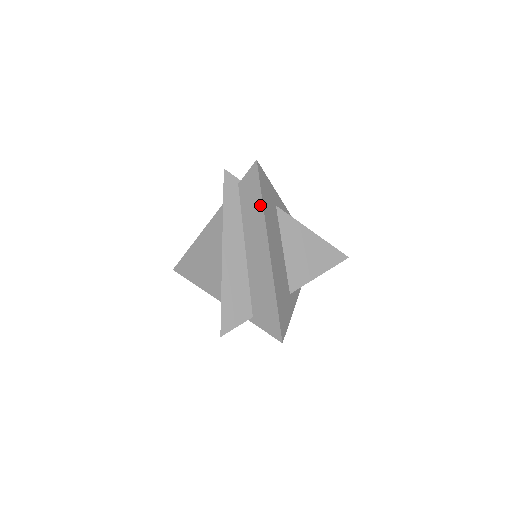
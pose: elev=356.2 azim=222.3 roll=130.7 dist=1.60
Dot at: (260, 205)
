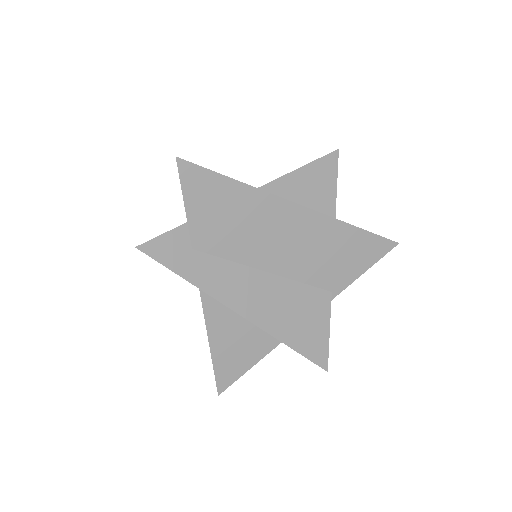
Dot at: occluded
